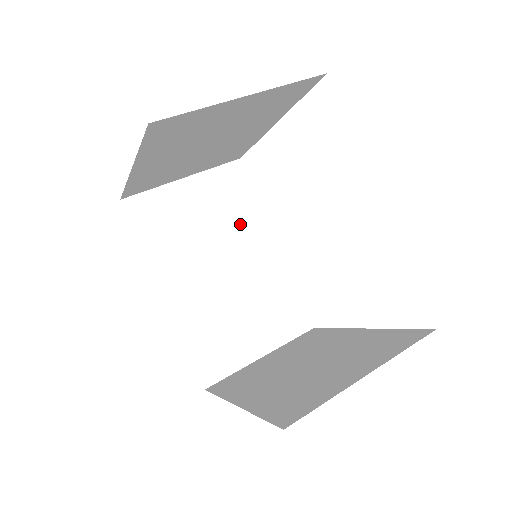
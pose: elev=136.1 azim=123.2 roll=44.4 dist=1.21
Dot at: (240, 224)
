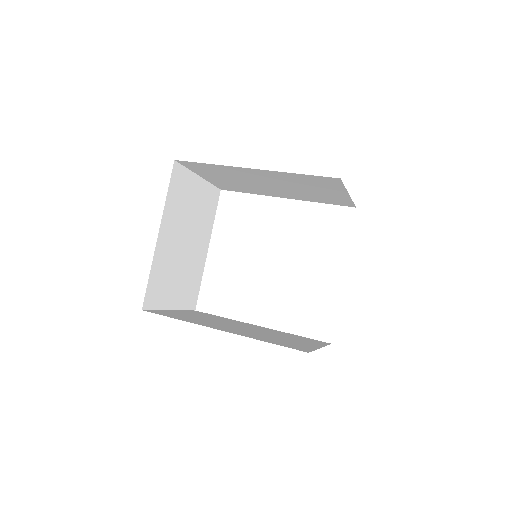
Dot at: occluded
